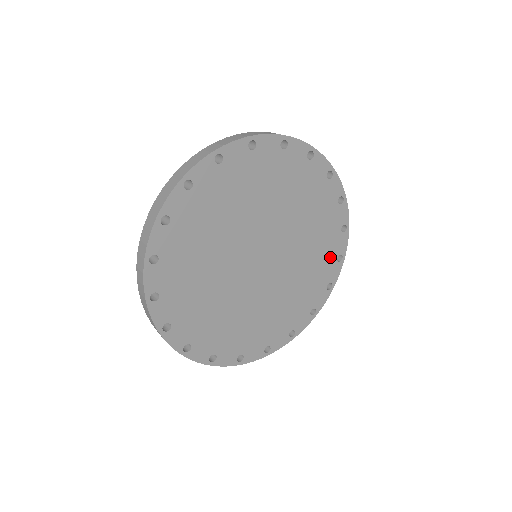
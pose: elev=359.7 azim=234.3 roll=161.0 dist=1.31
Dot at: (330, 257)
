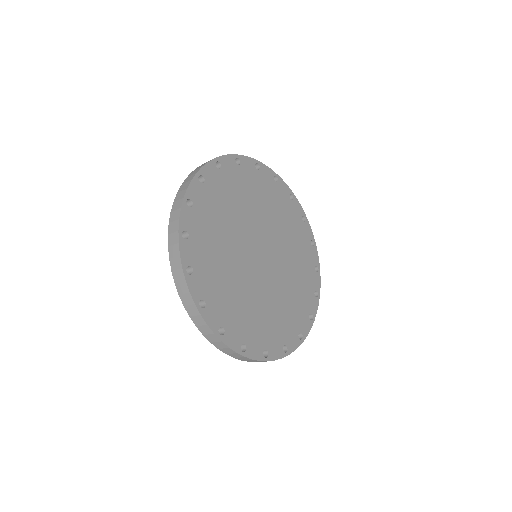
Dot at: (304, 308)
